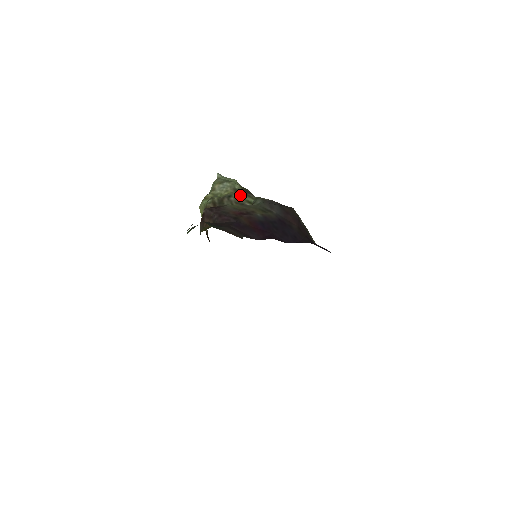
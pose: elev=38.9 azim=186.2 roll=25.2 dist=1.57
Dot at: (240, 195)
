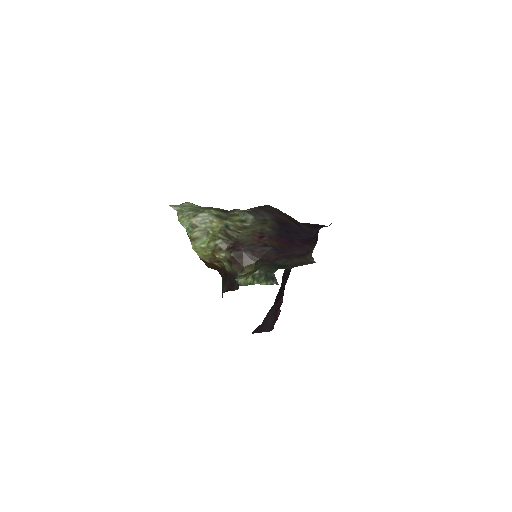
Dot at: (229, 219)
